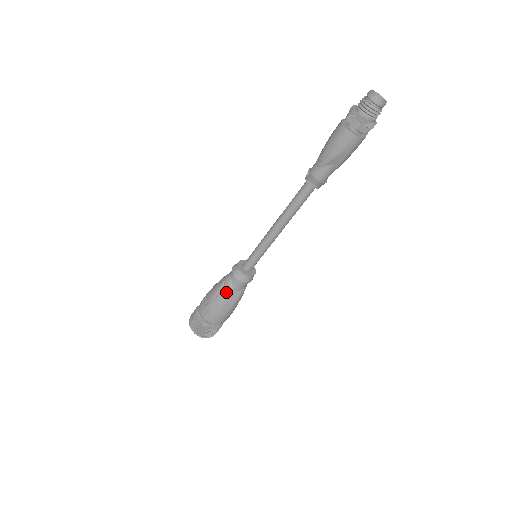
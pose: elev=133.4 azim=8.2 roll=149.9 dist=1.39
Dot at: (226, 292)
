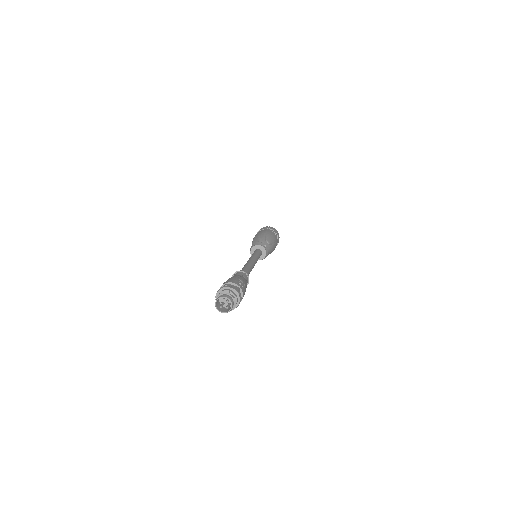
Dot at: occluded
